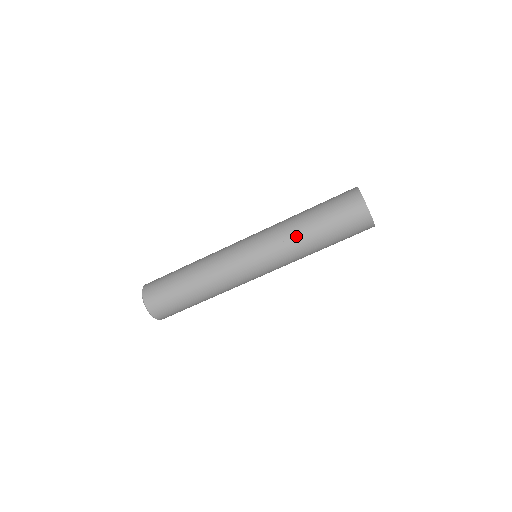
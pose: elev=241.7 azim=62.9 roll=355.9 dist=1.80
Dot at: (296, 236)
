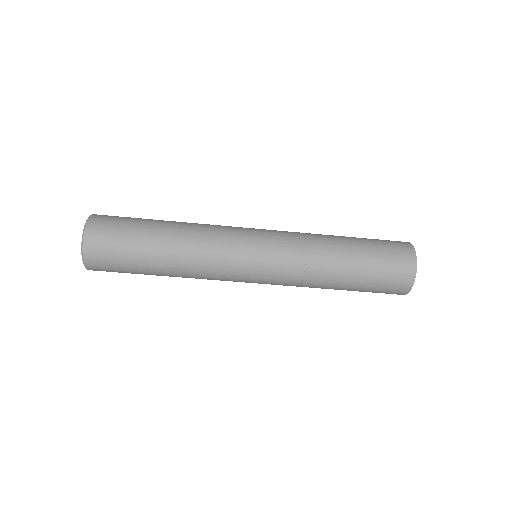
Dot at: (324, 245)
